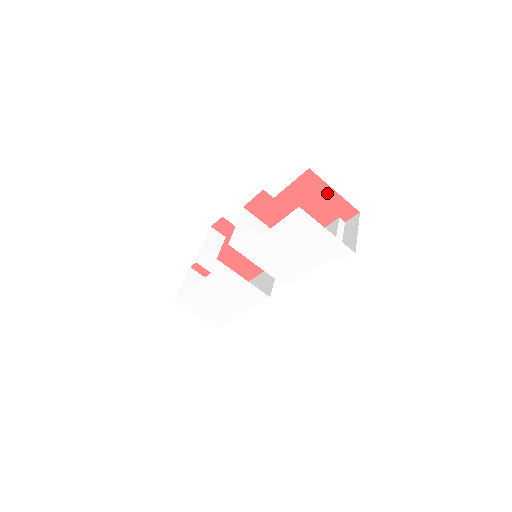
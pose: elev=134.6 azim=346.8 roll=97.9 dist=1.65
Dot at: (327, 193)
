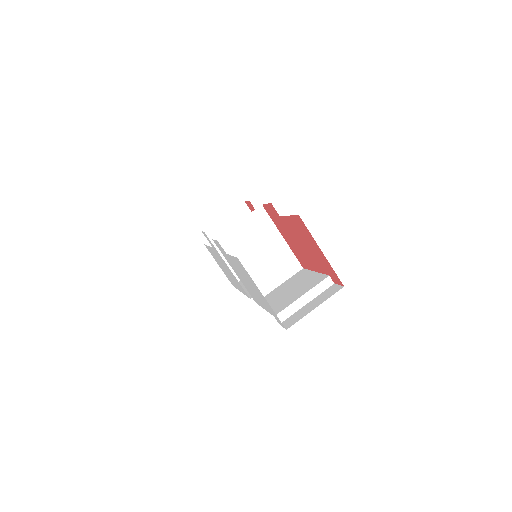
Dot at: (316, 247)
